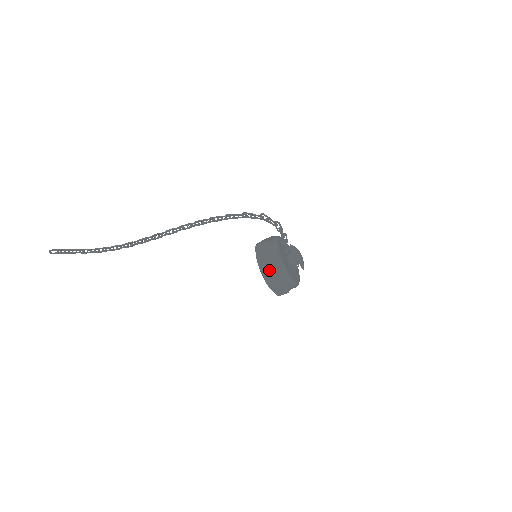
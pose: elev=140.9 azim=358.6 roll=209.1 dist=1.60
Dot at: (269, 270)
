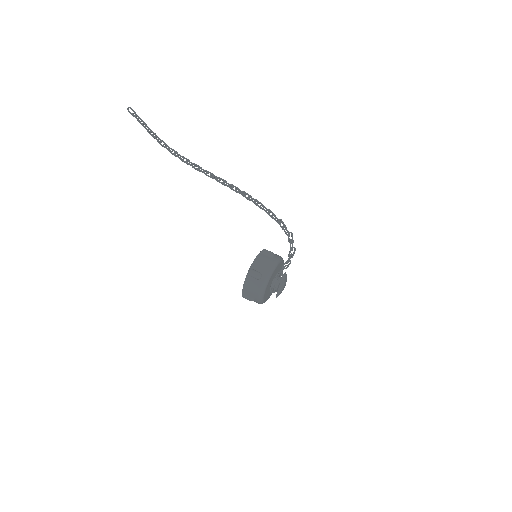
Dot at: (257, 273)
